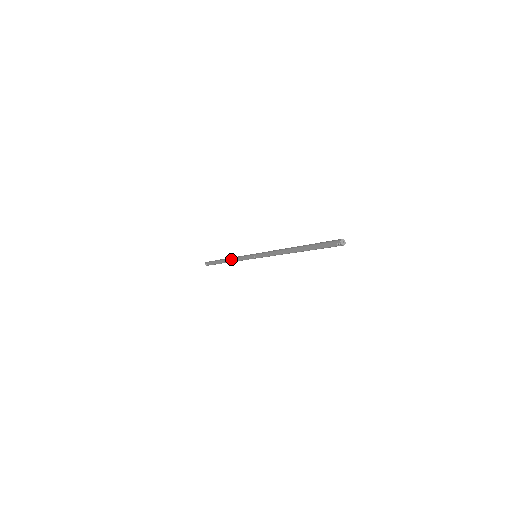
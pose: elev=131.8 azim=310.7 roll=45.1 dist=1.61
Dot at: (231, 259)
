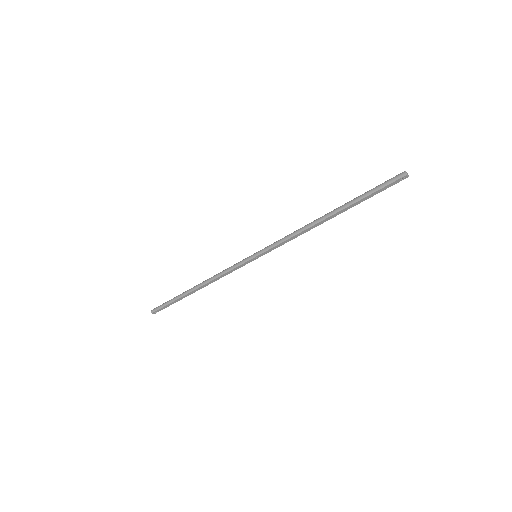
Dot at: (209, 282)
